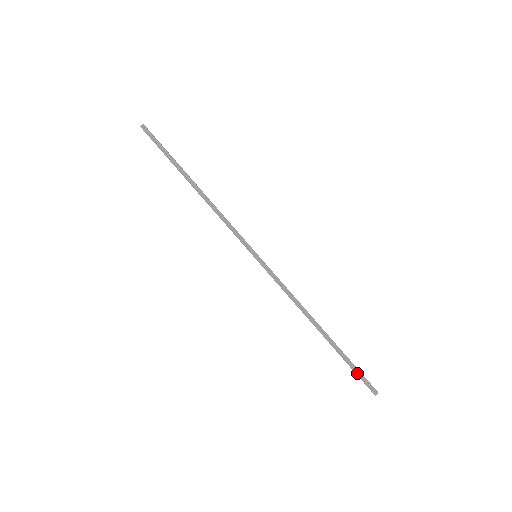
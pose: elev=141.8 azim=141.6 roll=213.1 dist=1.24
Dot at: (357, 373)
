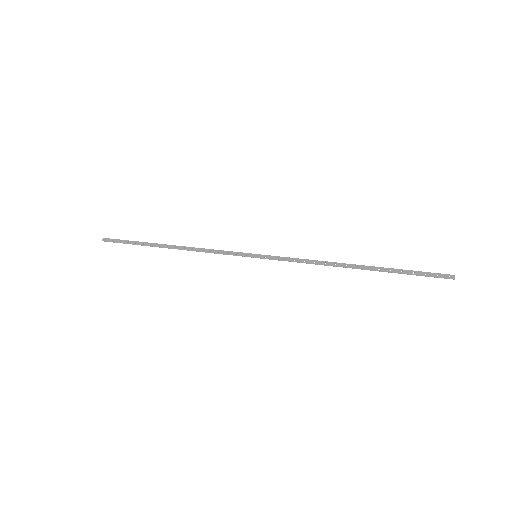
Dot at: (420, 275)
